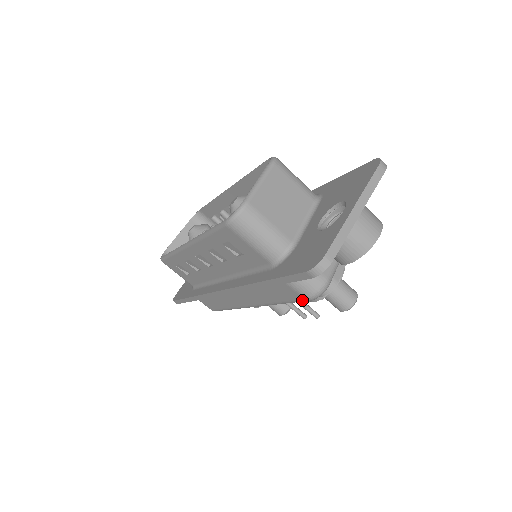
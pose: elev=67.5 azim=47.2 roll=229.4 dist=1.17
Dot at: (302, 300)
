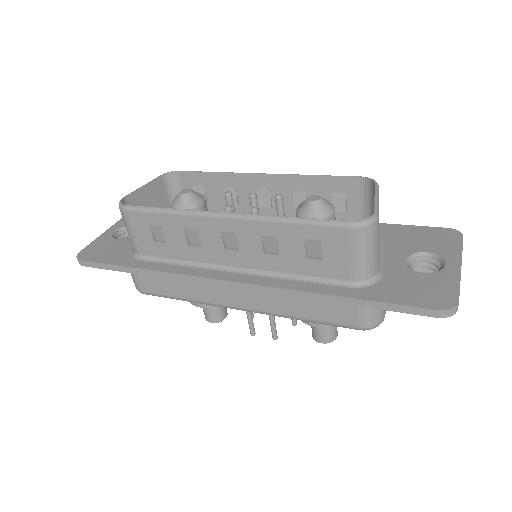
Dot at: (353, 327)
